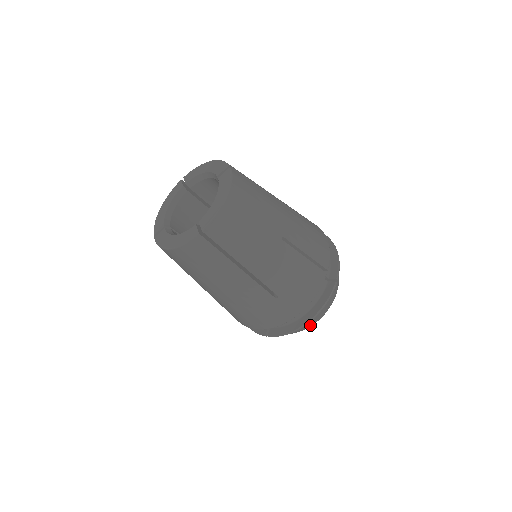
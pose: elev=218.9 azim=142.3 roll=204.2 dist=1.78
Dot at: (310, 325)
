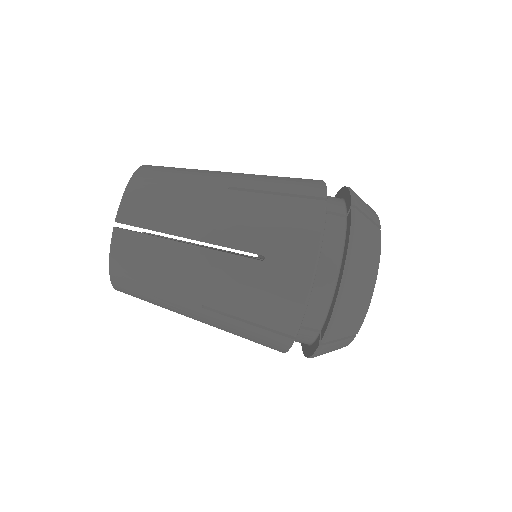
Dot at: (366, 289)
